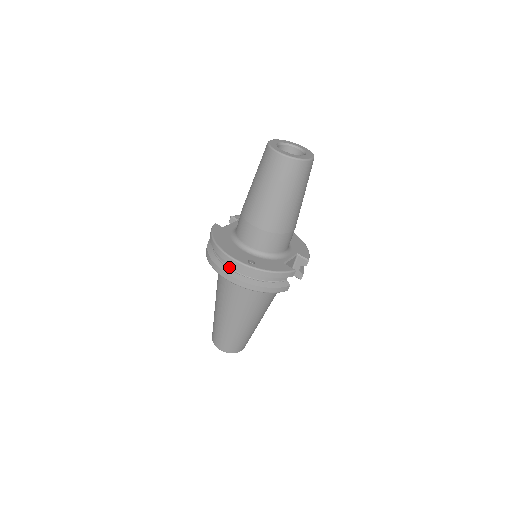
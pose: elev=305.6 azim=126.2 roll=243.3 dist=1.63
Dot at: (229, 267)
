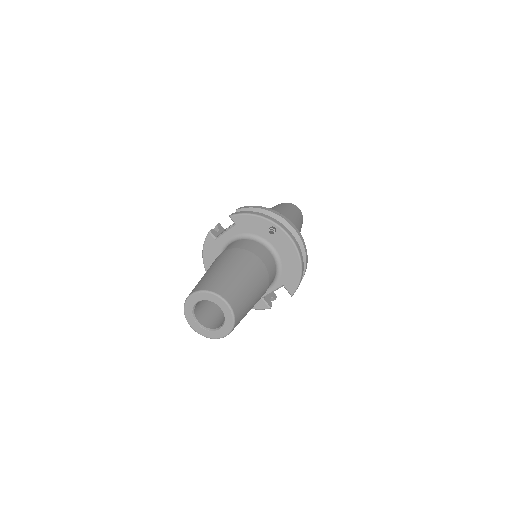
Dot at: occluded
